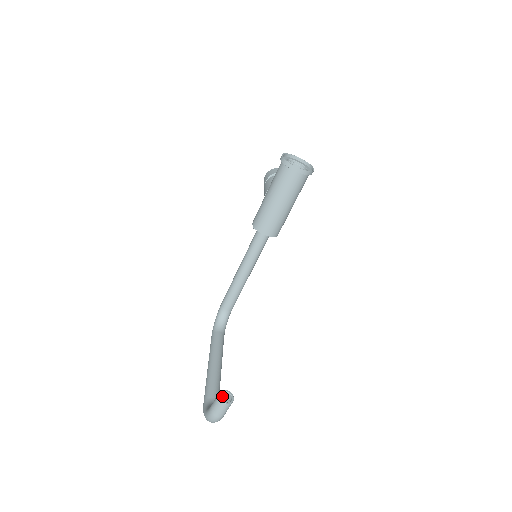
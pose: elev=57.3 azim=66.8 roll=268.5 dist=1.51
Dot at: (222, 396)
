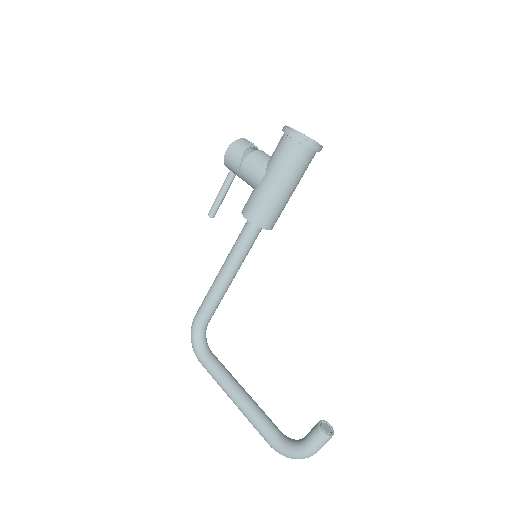
Dot at: (325, 430)
